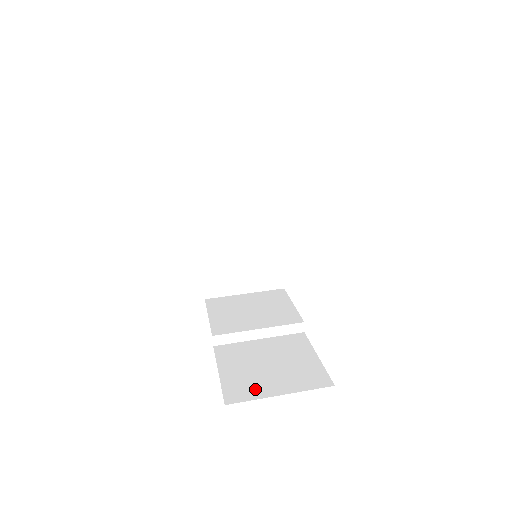
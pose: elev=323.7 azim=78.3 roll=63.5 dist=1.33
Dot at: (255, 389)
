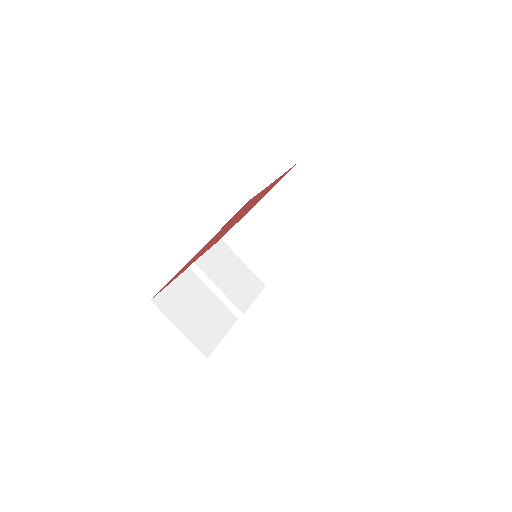
Dot at: (173, 312)
